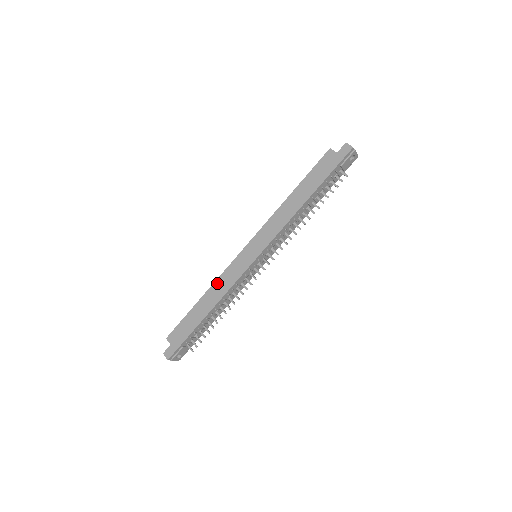
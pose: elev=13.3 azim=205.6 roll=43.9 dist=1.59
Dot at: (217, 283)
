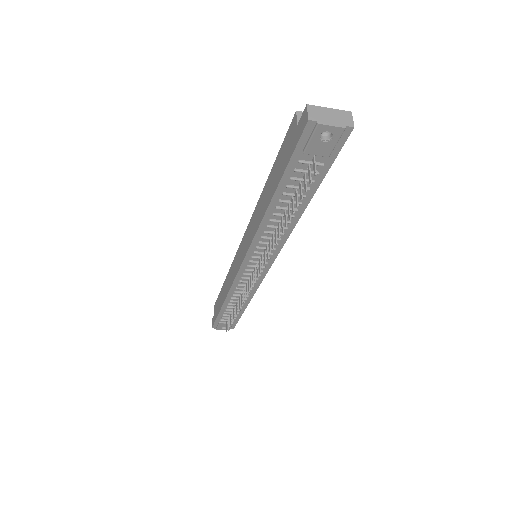
Dot at: (229, 273)
